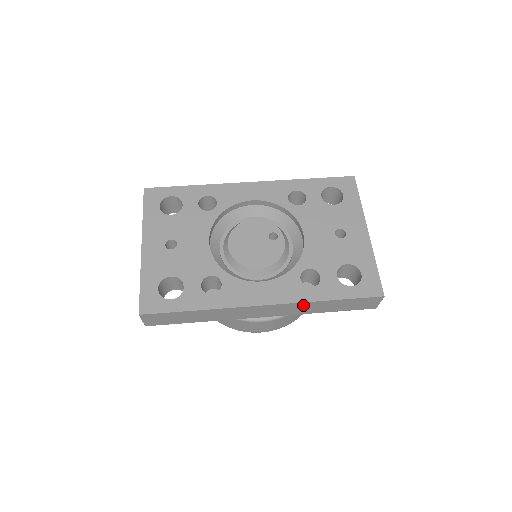
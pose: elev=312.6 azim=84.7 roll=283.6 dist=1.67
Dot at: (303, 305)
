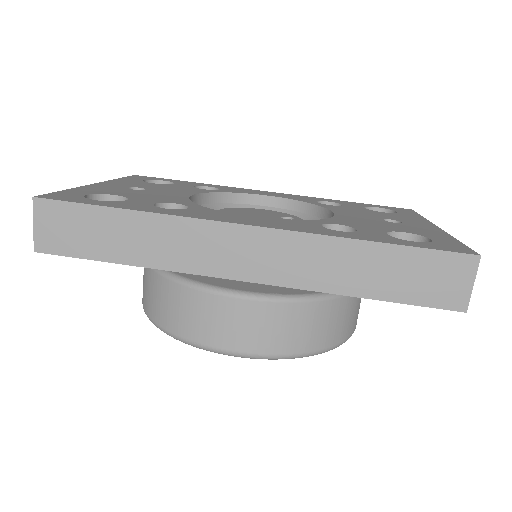
Dot at: (321, 249)
